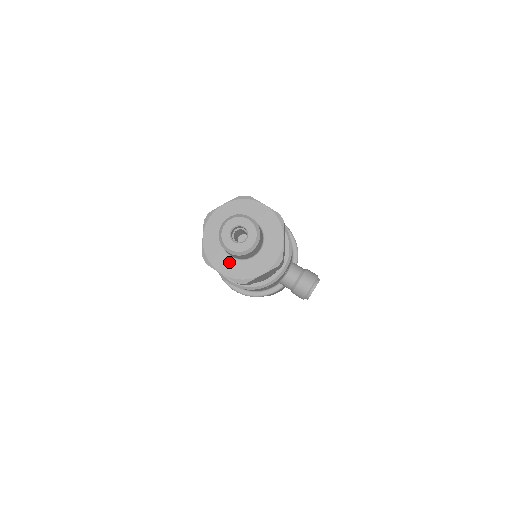
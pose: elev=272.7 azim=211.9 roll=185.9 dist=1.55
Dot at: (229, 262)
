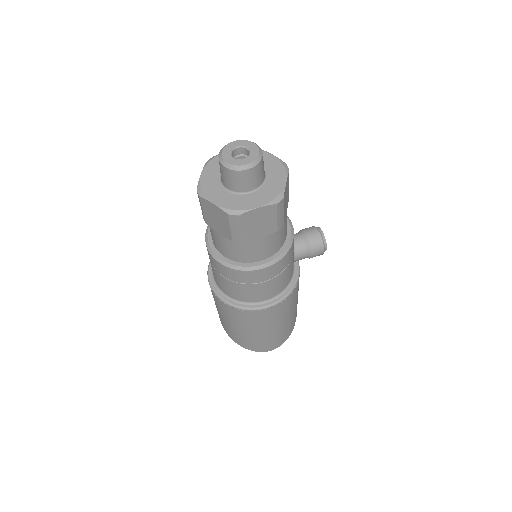
Dot at: (253, 197)
